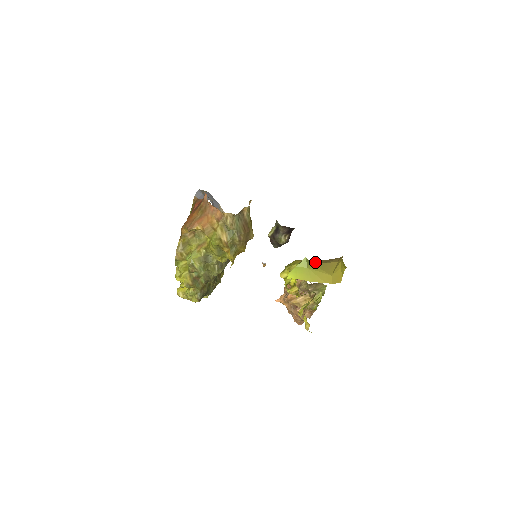
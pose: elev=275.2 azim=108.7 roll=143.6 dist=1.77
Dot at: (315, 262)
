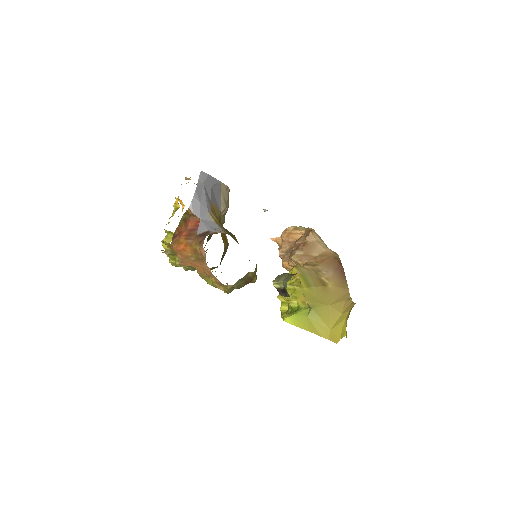
Dot at: (318, 306)
